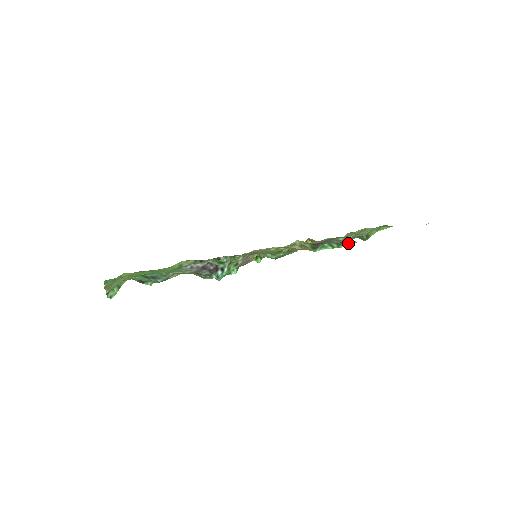
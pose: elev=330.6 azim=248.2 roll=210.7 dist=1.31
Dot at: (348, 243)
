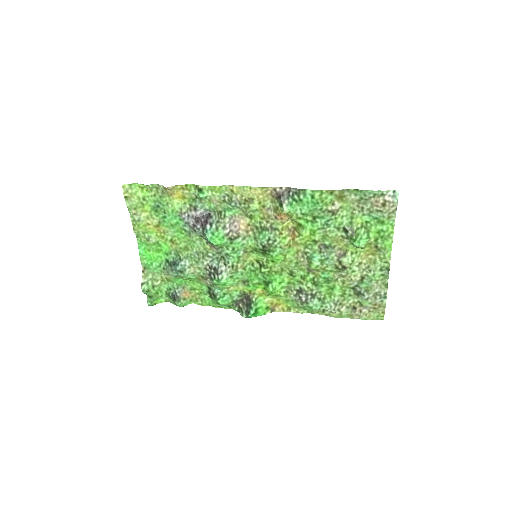
Dot at: (306, 193)
